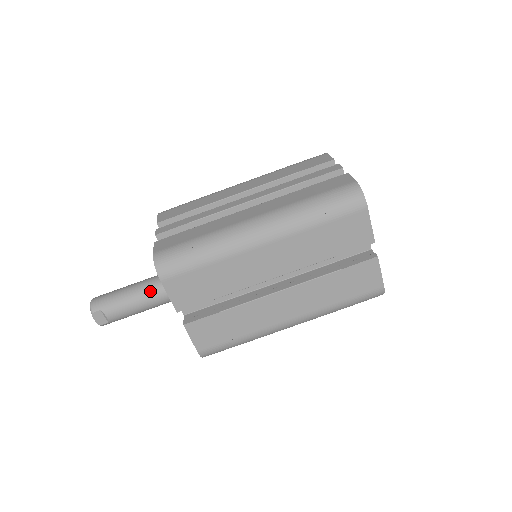
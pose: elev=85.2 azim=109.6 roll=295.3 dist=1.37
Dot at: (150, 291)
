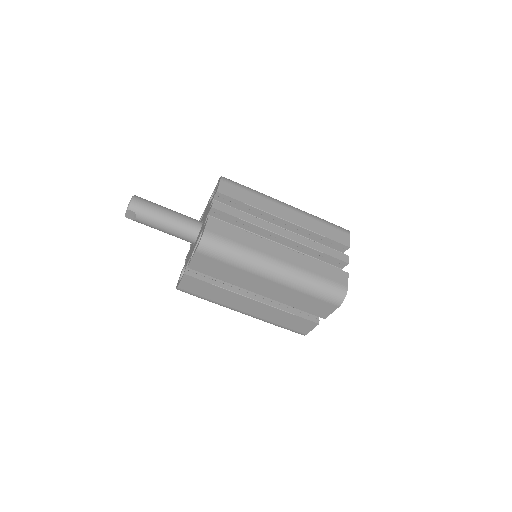
Dot at: (177, 227)
